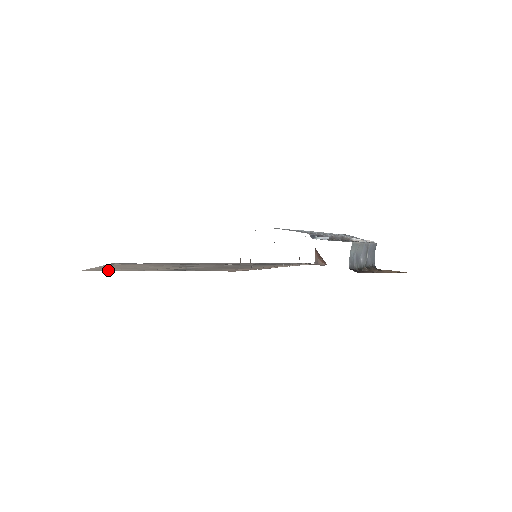
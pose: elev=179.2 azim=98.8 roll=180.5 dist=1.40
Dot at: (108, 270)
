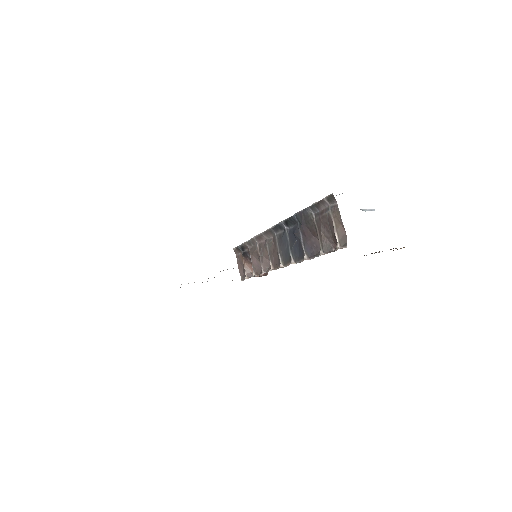
Dot at: occluded
